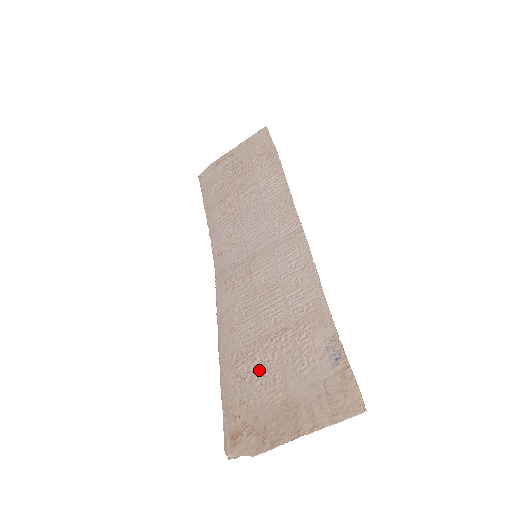
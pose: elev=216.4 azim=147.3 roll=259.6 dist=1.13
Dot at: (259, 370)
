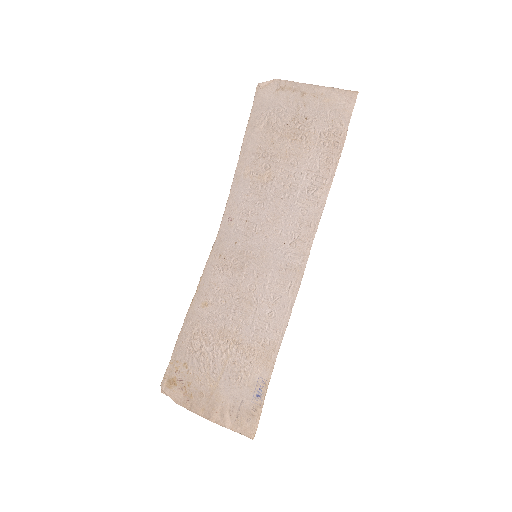
Dot at: (208, 355)
